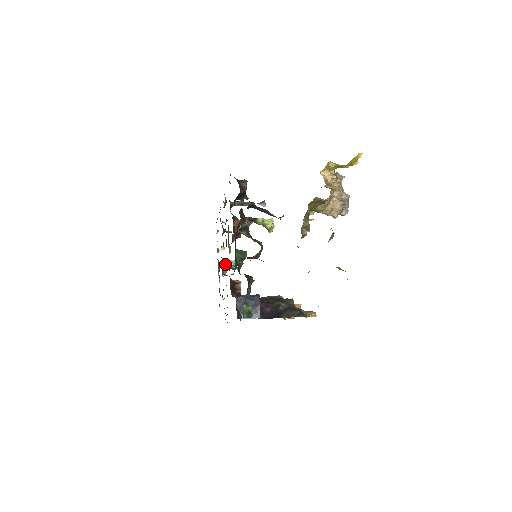
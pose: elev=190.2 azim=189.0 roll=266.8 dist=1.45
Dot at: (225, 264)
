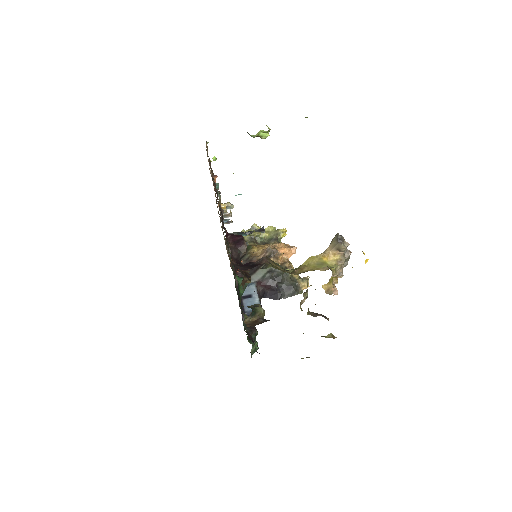
Dot at: occluded
